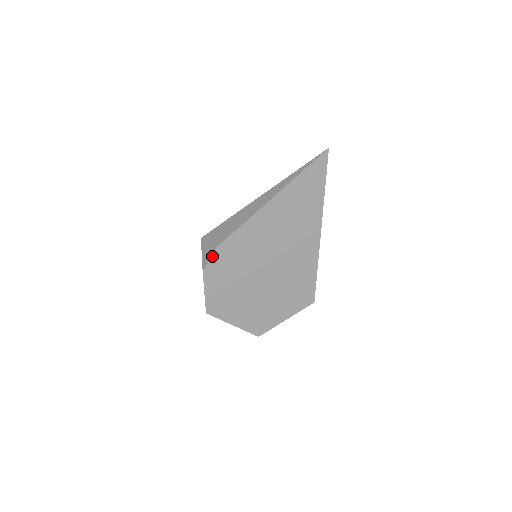
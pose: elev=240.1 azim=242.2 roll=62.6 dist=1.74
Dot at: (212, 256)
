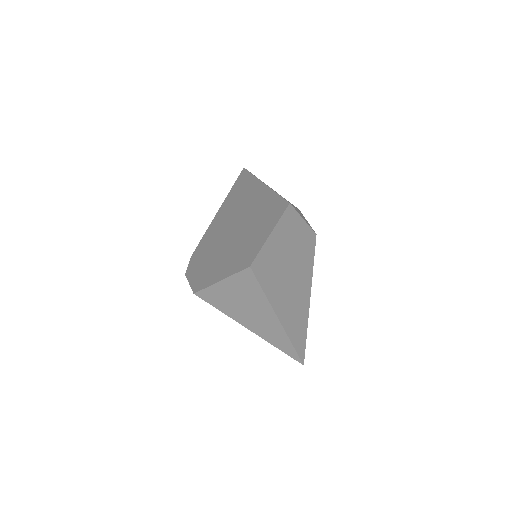
Dot at: (190, 262)
